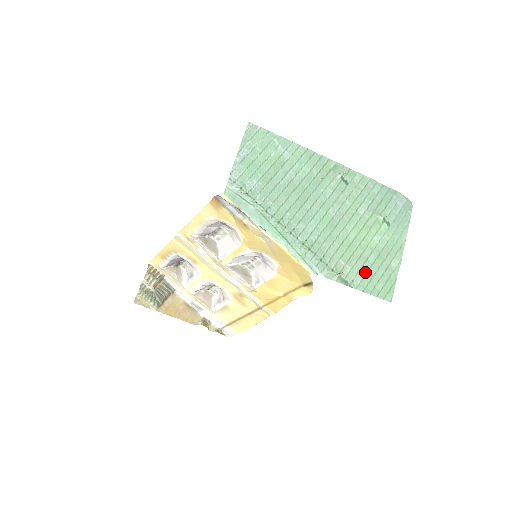
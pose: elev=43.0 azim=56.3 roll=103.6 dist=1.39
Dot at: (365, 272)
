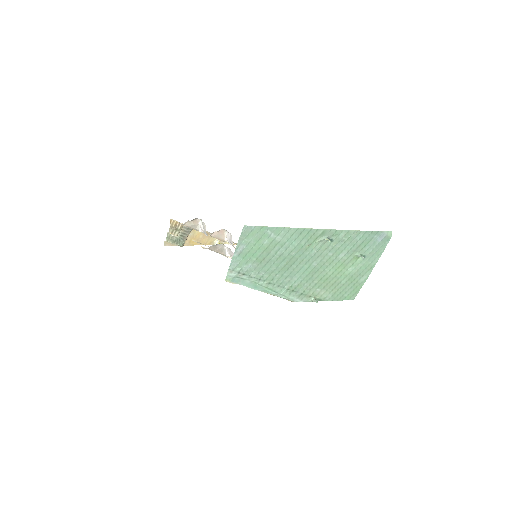
Dot at: (336, 290)
